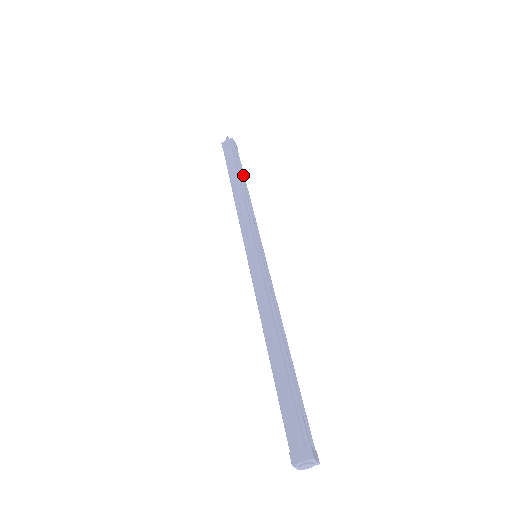
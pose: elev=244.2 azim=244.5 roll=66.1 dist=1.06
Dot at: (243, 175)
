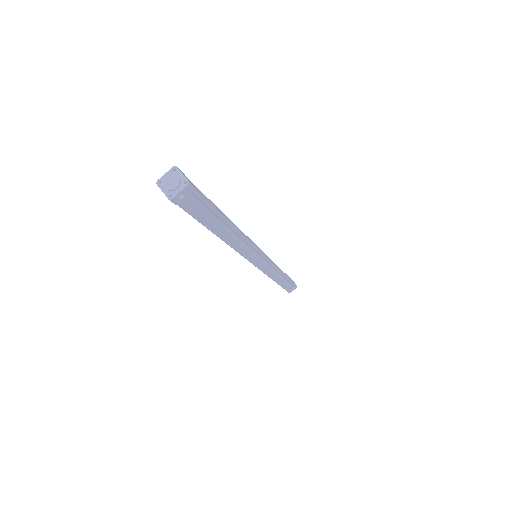
Dot at: occluded
